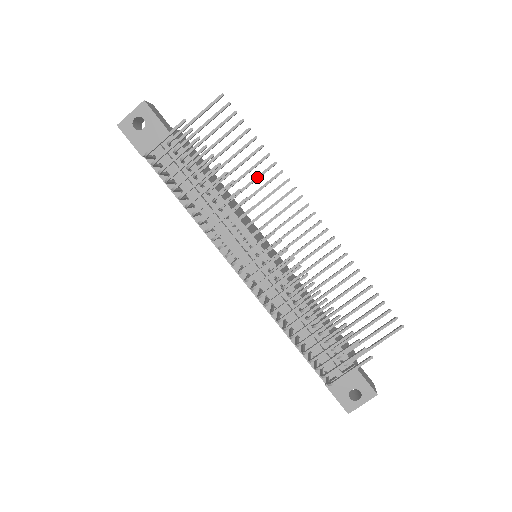
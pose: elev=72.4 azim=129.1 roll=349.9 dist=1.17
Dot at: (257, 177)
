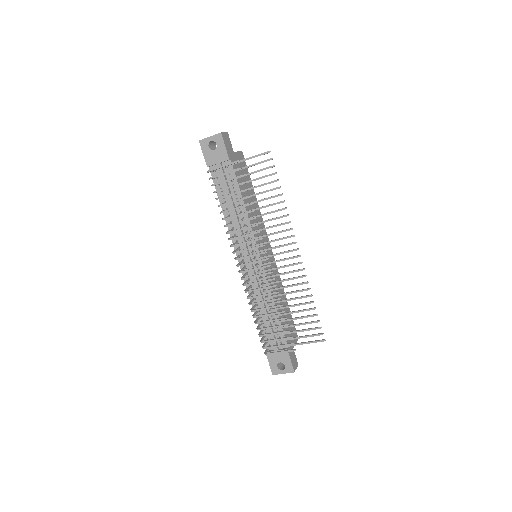
Dot at: (271, 212)
